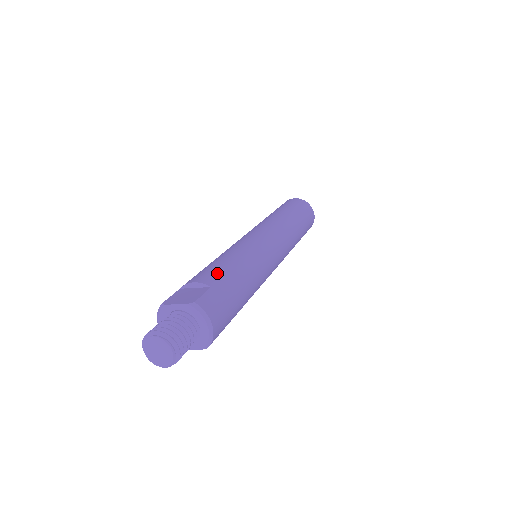
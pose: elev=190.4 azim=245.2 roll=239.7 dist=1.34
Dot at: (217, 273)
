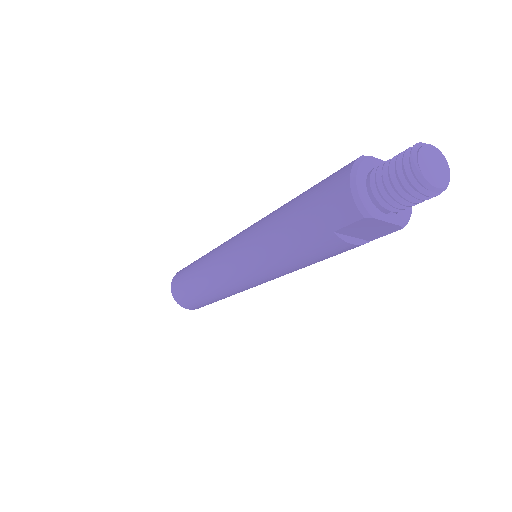
Dot at: occluded
